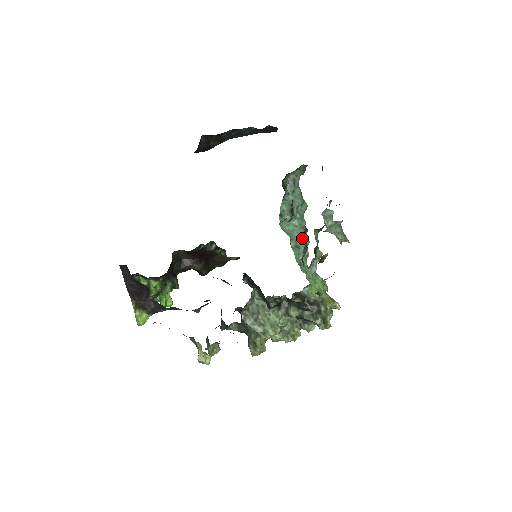
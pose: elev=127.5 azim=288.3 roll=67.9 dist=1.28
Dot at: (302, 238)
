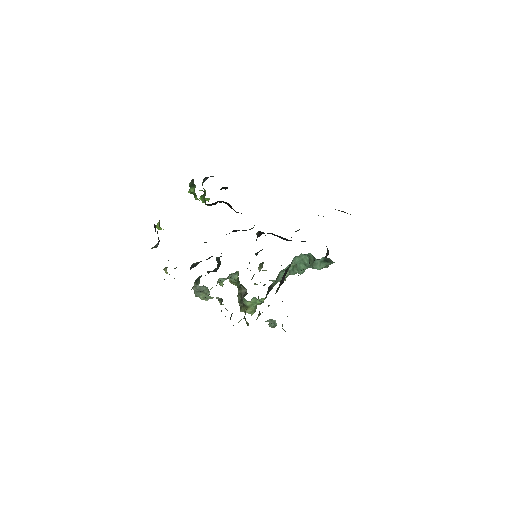
Dot at: (299, 270)
